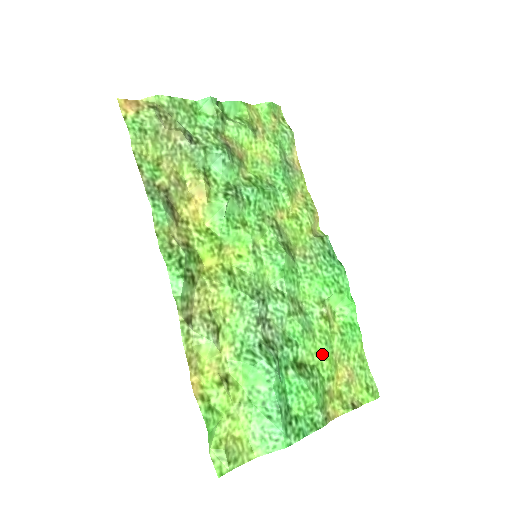
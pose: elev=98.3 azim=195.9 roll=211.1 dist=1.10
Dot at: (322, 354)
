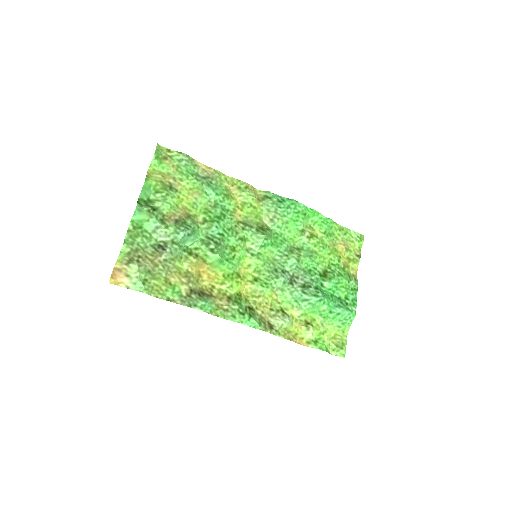
Dot at: (326, 255)
